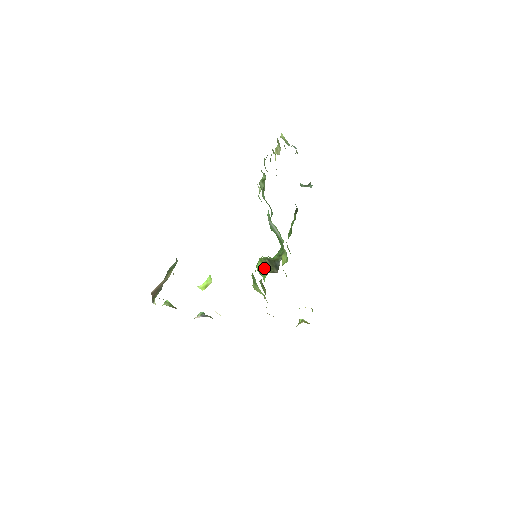
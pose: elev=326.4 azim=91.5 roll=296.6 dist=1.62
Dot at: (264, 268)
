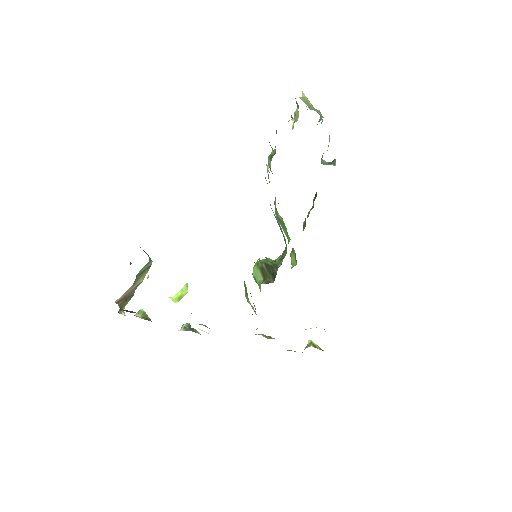
Dot at: (260, 275)
